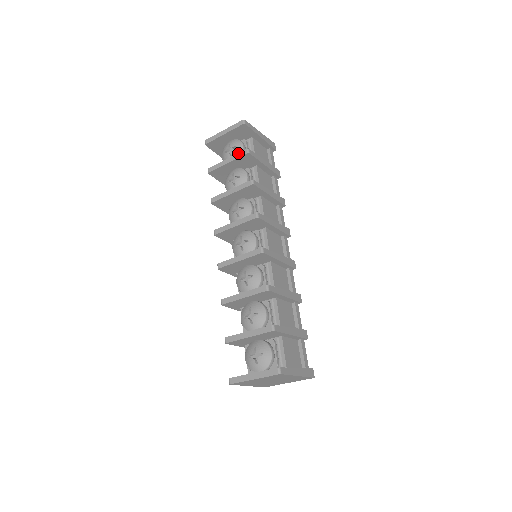
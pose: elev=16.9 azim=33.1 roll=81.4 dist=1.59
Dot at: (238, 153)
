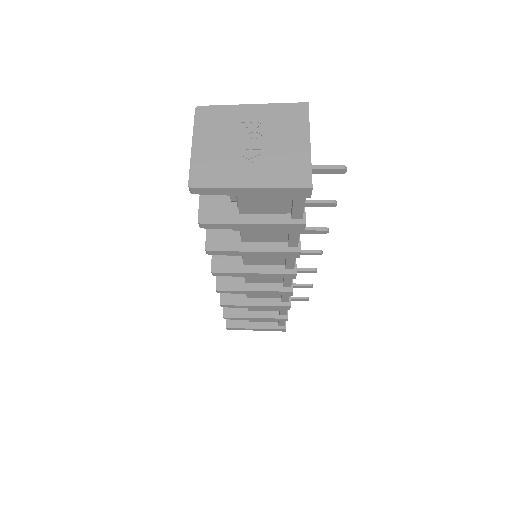
Dot at: occluded
